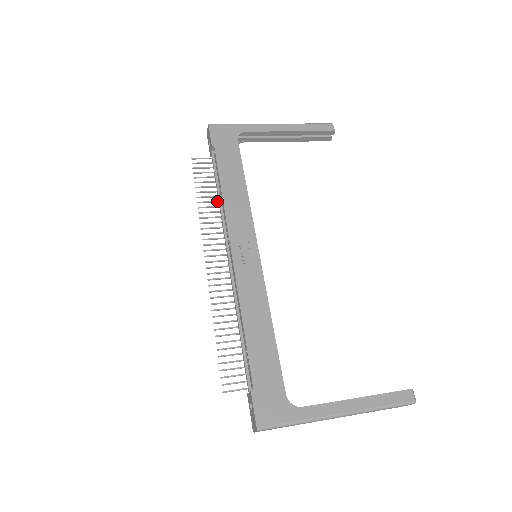
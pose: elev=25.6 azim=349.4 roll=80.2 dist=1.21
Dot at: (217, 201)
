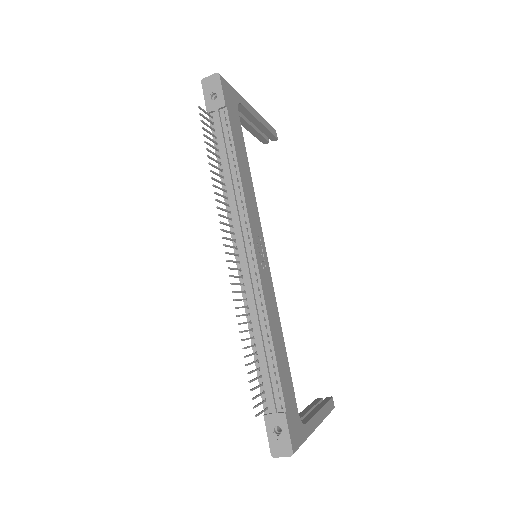
Dot at: (222, 176)
